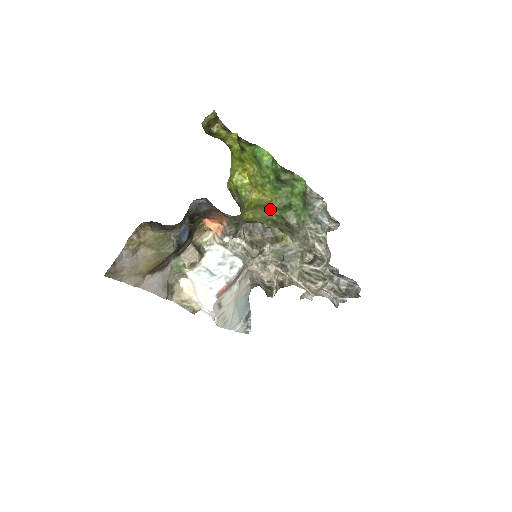
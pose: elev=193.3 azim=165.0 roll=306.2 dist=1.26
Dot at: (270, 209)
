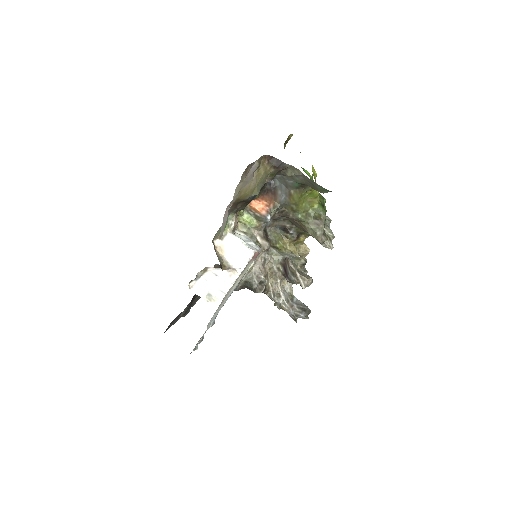
Dot at: (314, 201)
